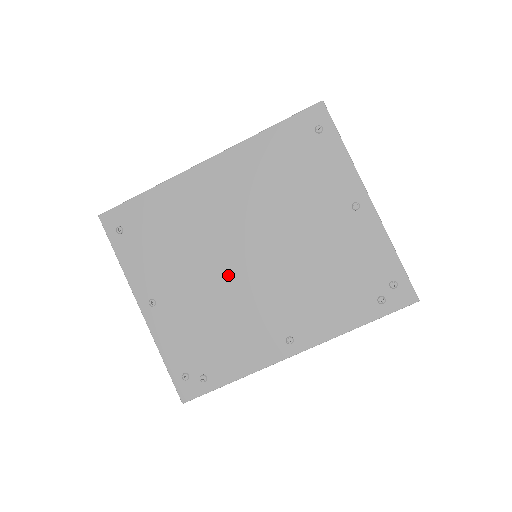
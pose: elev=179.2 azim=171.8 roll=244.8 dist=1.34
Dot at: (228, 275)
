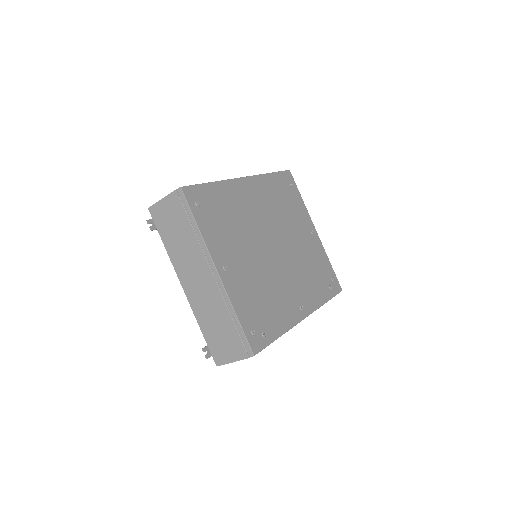
Dot at: (266, 257)
